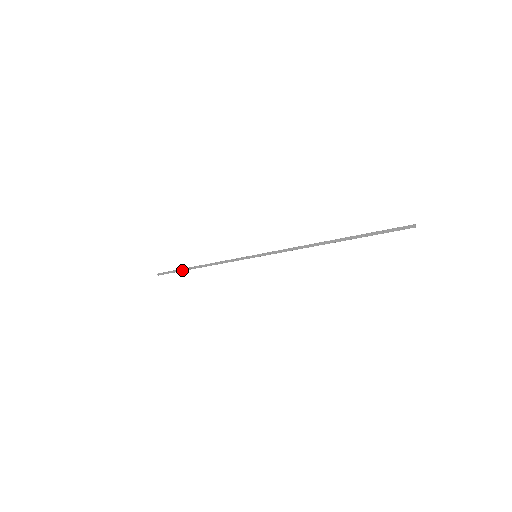
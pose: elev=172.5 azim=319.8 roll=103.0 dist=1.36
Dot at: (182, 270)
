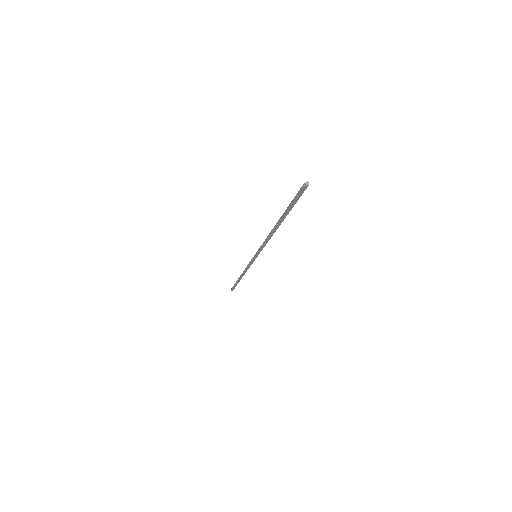
Dot at: (237, 282)
